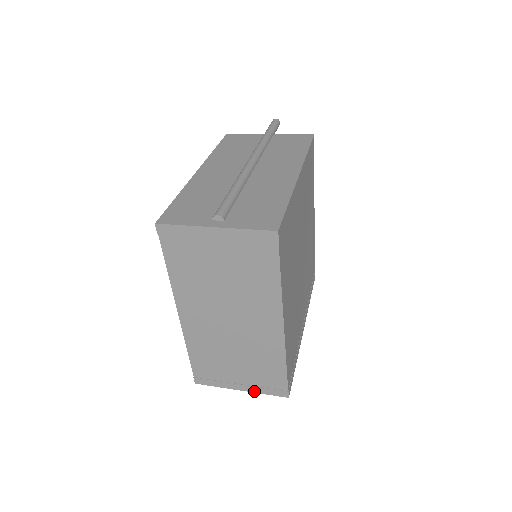
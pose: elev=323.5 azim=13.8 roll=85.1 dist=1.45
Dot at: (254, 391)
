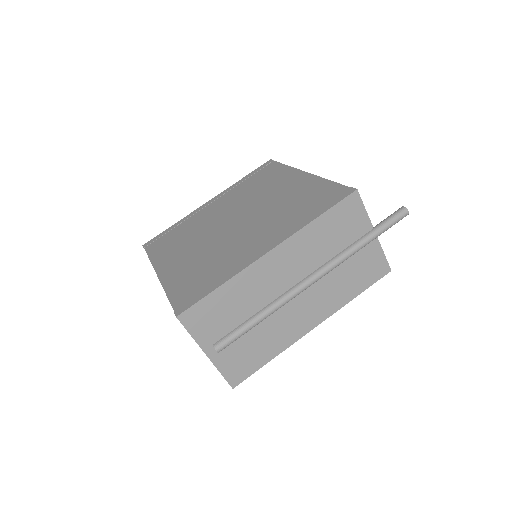
Dot at: occluded
